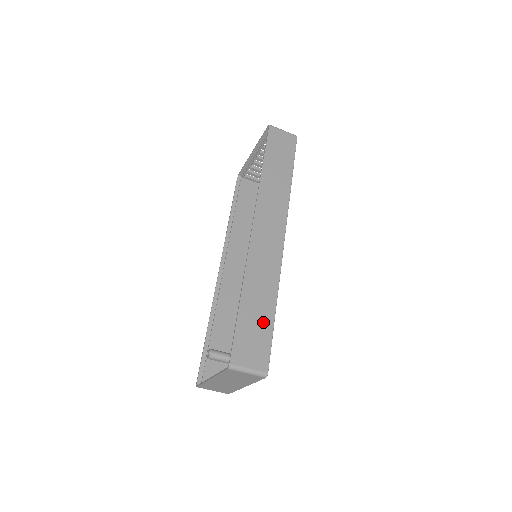
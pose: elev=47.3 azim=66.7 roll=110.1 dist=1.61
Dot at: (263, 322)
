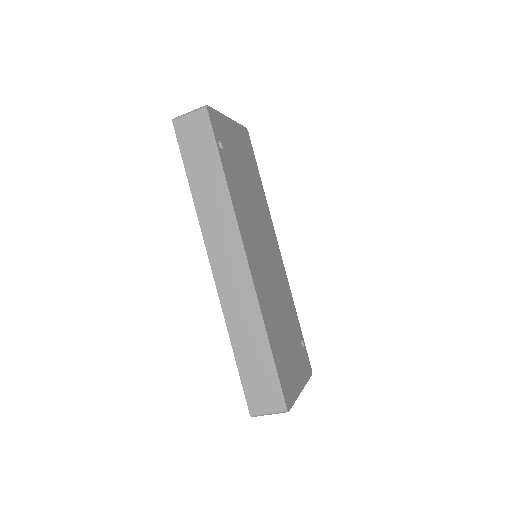
Dot at: (262, 363)
